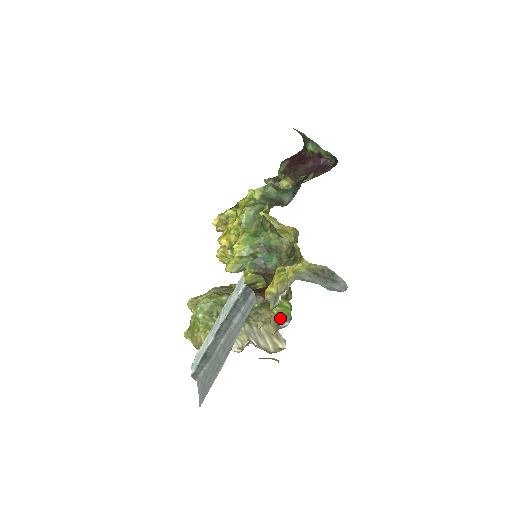
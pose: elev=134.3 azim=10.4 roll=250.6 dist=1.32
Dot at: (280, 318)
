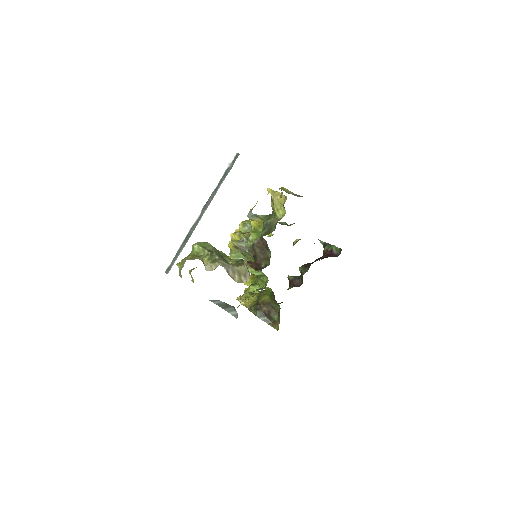
Dot at: (252, 244)
